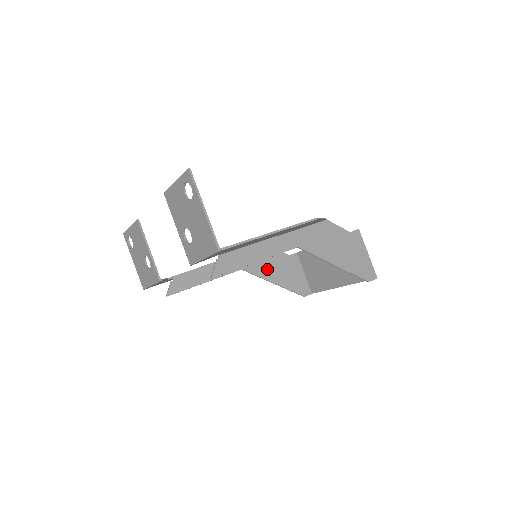
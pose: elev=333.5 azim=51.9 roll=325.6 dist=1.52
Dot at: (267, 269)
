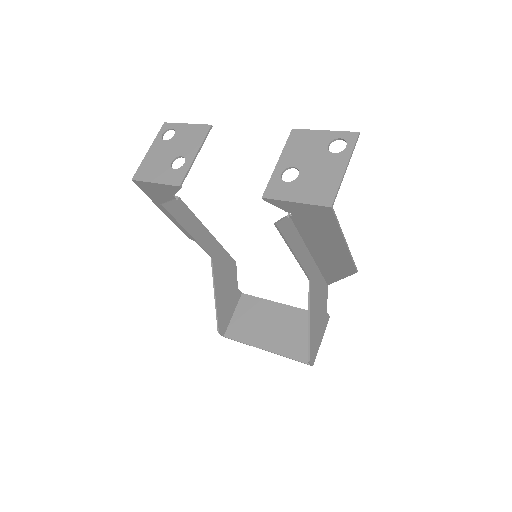
Dot at: (222, 280)
